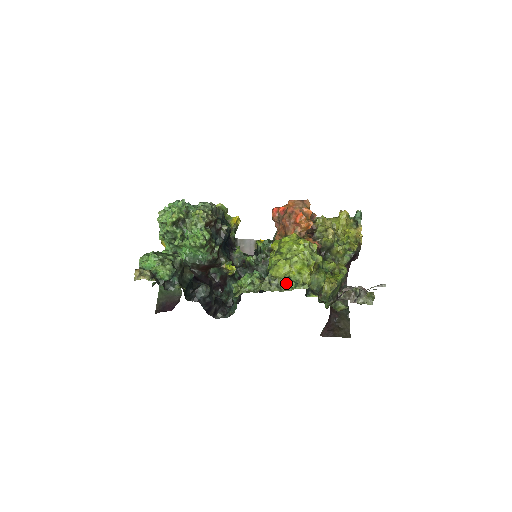
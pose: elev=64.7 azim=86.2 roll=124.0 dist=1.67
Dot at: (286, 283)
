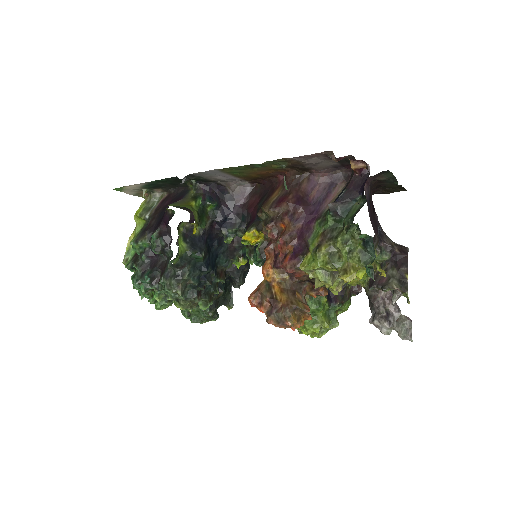
Dot at: occluded
